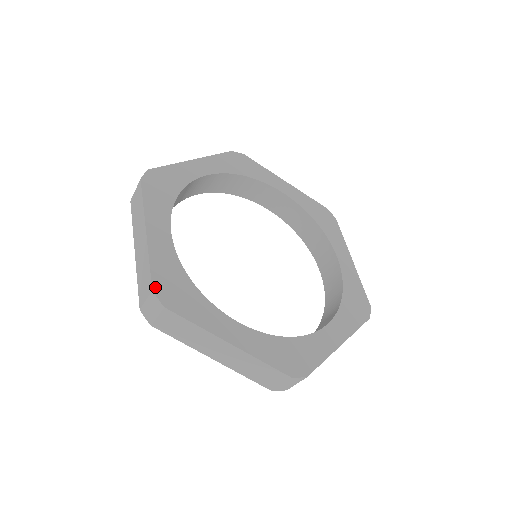
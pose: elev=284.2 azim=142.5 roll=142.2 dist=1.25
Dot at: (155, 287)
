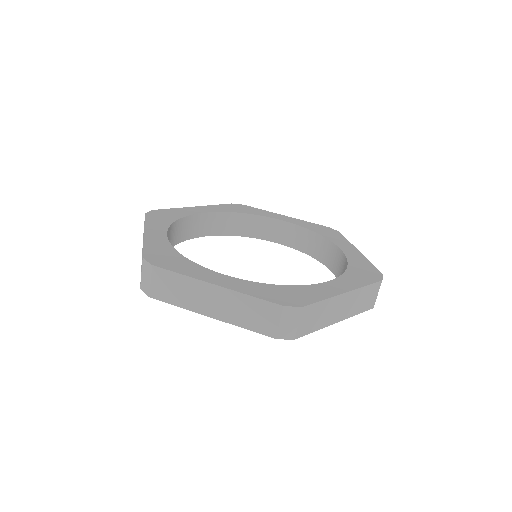
Dot at: (146, 256)
